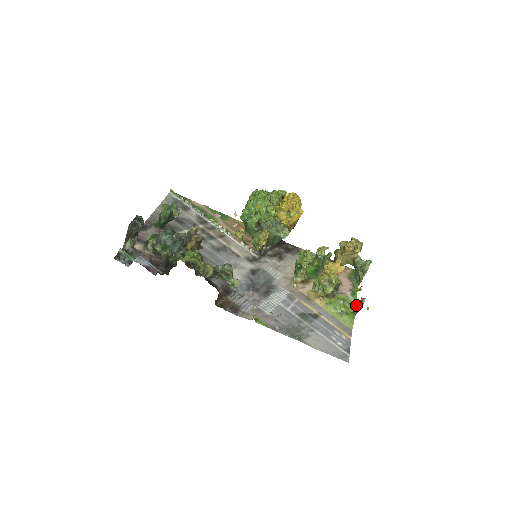
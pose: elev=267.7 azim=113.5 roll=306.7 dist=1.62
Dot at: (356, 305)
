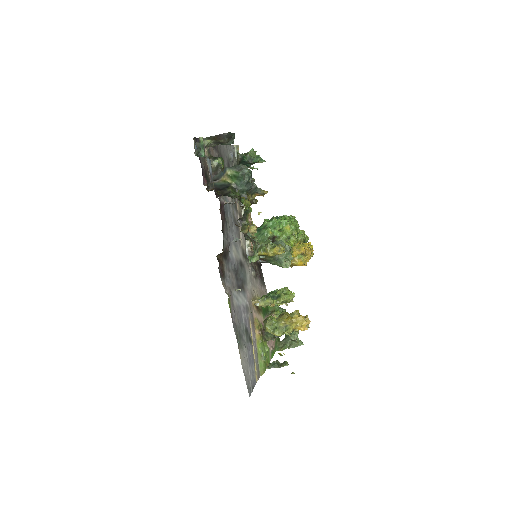
Dot at: (277, 362)
